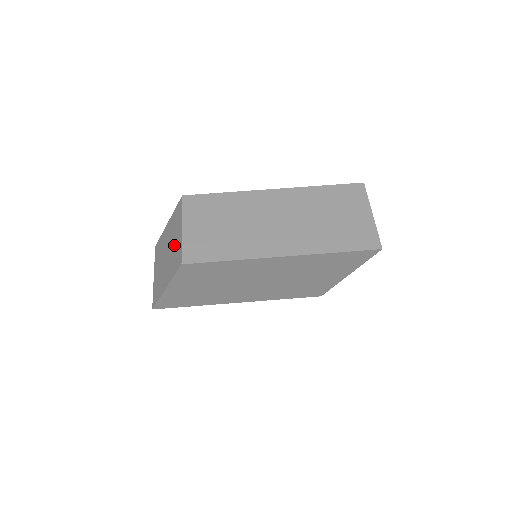
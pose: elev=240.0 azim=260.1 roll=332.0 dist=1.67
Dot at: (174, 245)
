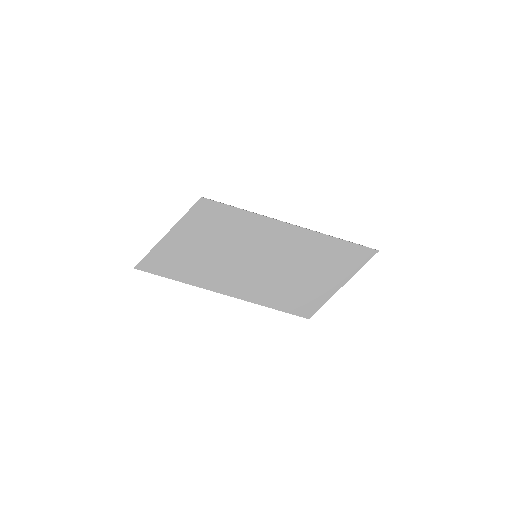
Dot at: occluded
